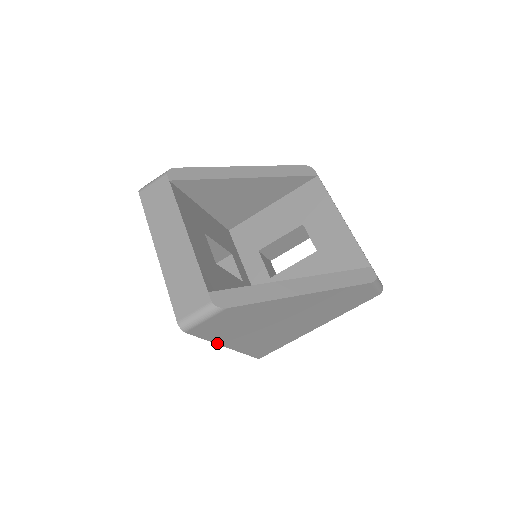
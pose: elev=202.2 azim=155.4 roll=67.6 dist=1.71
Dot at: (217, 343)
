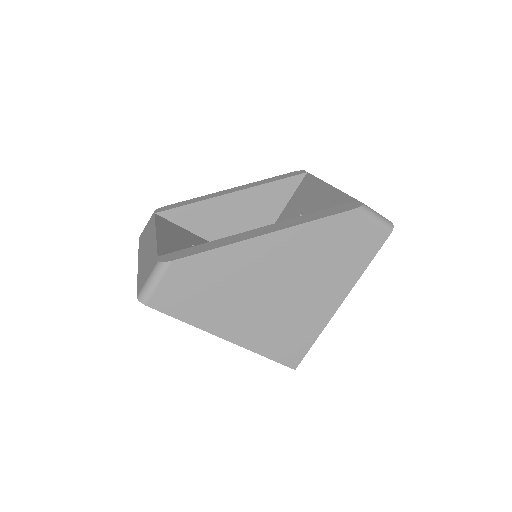
Dot at: (205, 330)
